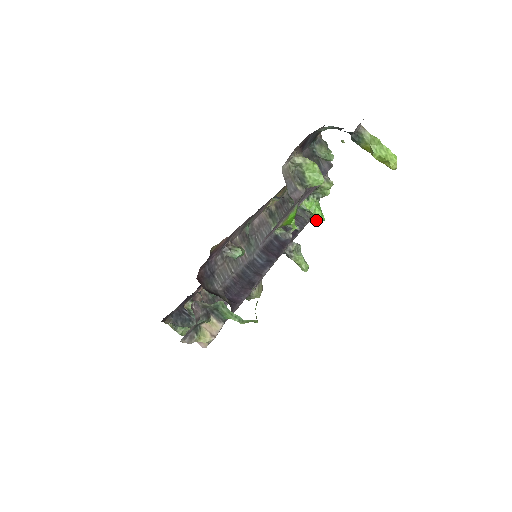
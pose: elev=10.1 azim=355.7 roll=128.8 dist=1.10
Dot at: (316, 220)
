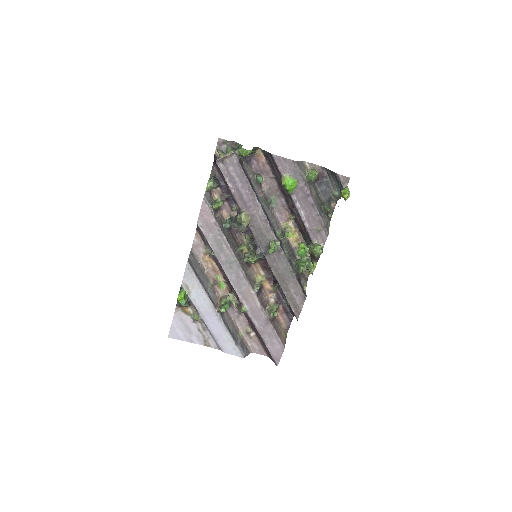
Dot at: (298, 251)
